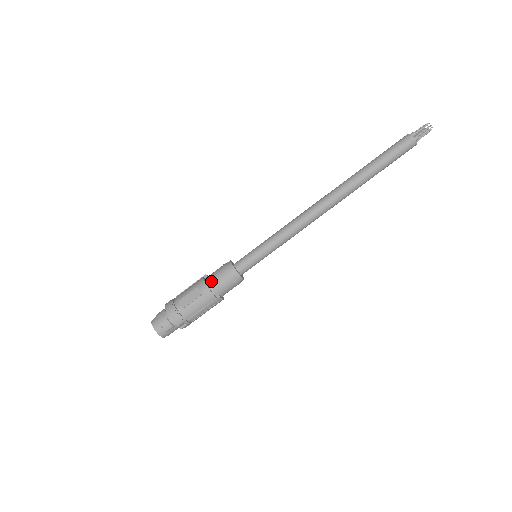
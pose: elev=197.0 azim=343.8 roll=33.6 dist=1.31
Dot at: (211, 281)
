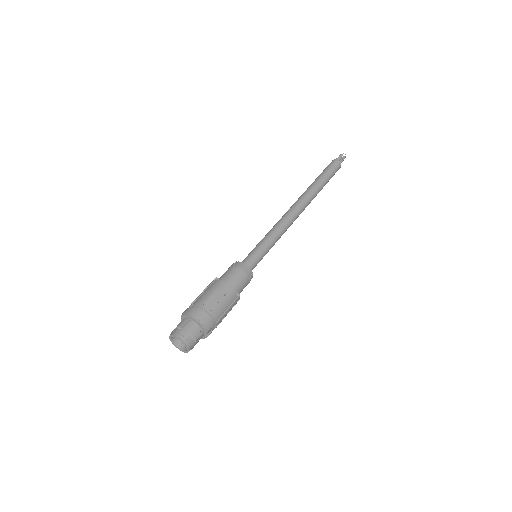
Dot at: (230, 280)
